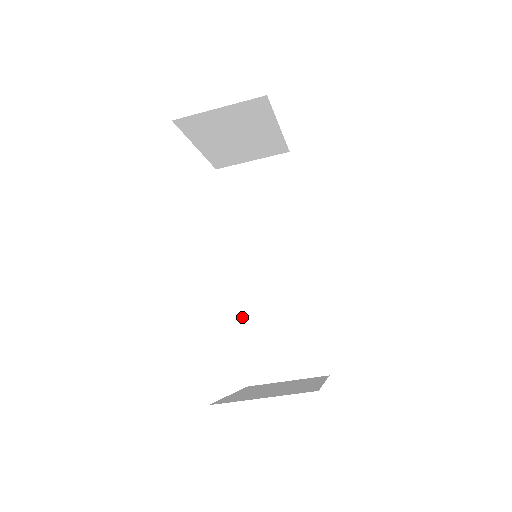
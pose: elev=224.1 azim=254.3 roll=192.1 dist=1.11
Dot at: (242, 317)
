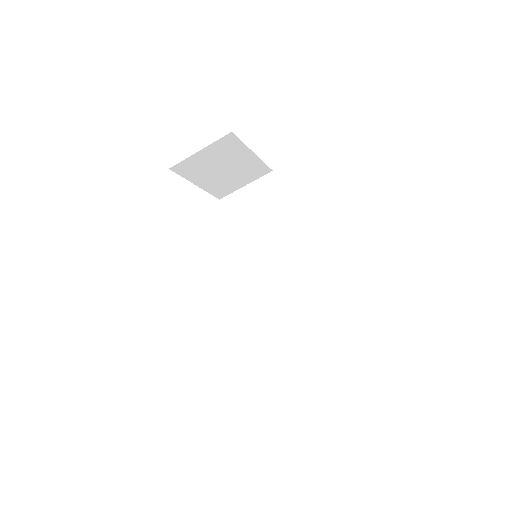
Dot at: (262, 311)
